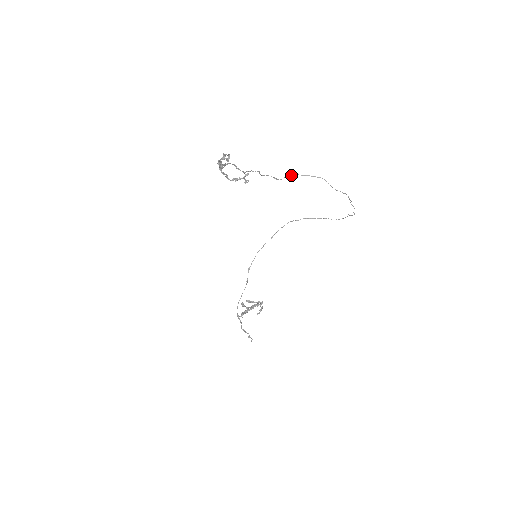
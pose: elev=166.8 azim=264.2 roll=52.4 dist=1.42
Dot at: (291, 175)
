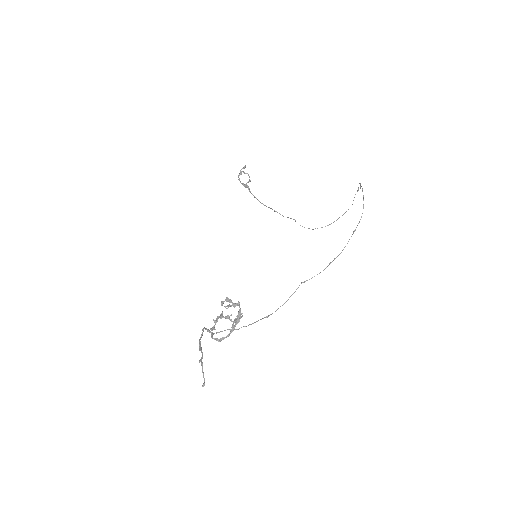
Dot at: (330, 224)
